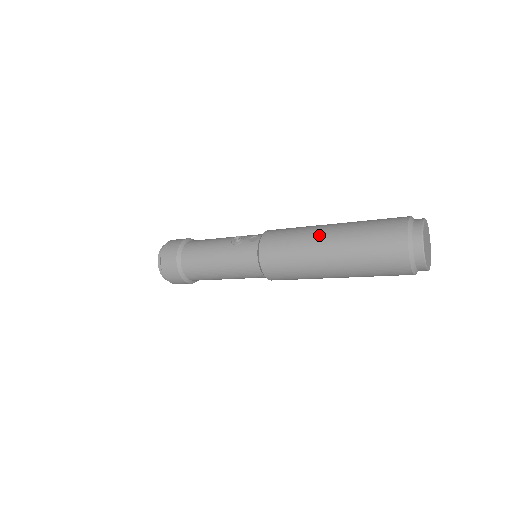
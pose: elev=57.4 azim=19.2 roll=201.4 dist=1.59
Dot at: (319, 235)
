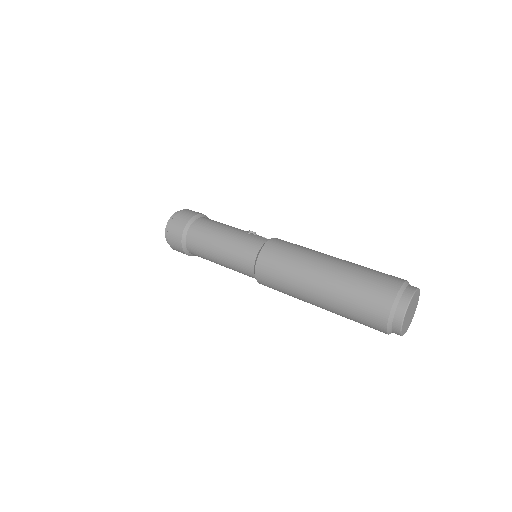
Dot at: (325, 255)
